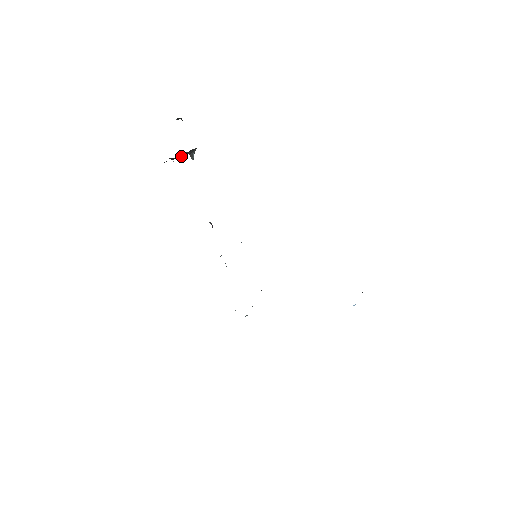
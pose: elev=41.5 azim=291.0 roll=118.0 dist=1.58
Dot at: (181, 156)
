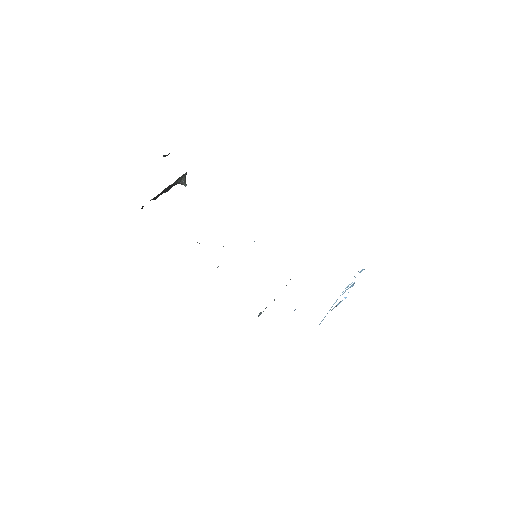
Dot at: occluded
